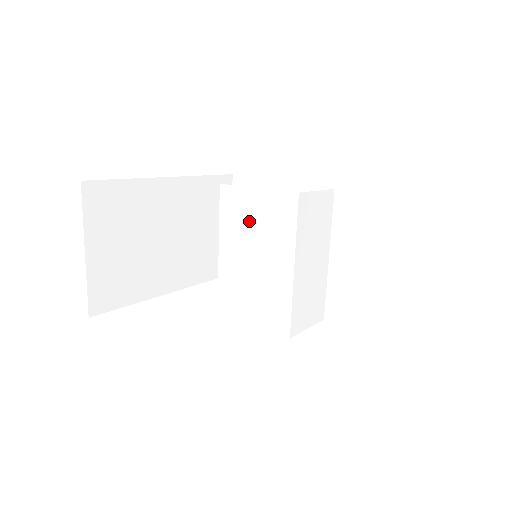
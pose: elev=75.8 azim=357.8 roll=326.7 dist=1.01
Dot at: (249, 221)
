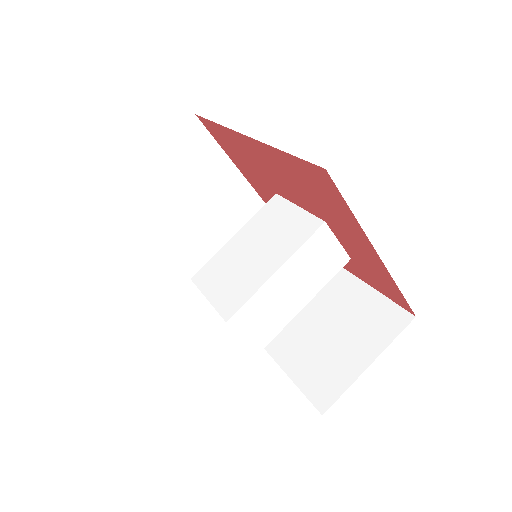
Dot at: (274, 225)
